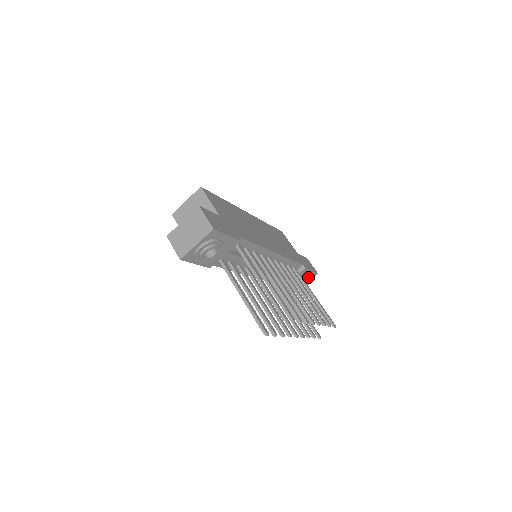
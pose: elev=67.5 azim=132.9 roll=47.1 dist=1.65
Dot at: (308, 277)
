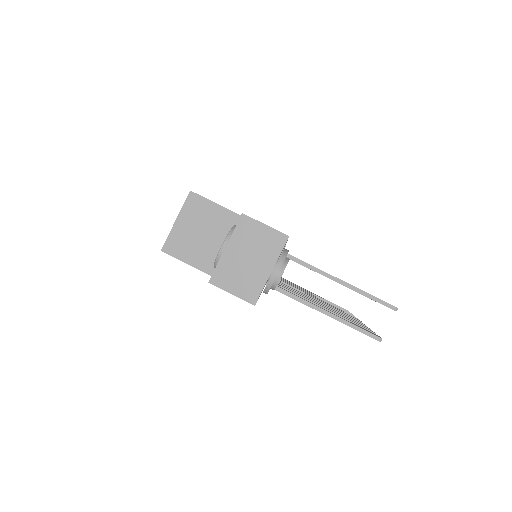
Dot at: occluded
